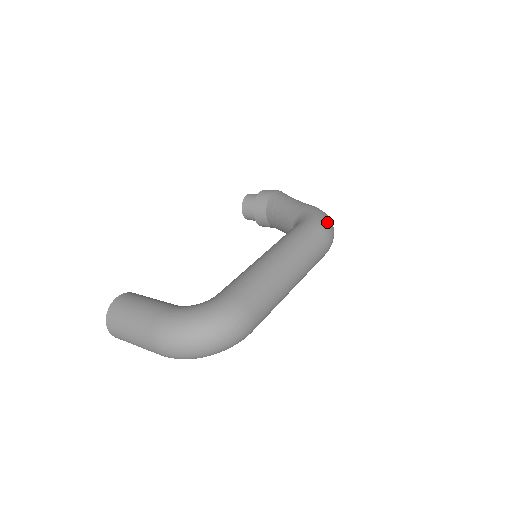
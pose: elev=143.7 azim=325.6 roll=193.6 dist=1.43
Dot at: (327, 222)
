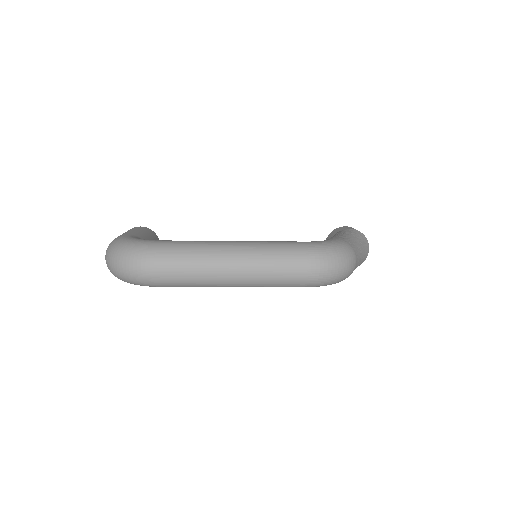
Dot at: (327, 252)
